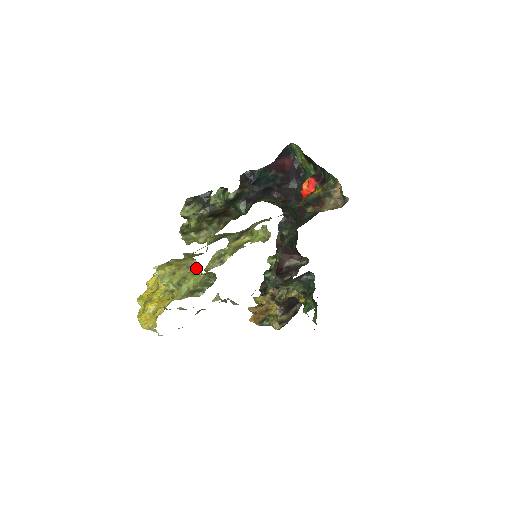
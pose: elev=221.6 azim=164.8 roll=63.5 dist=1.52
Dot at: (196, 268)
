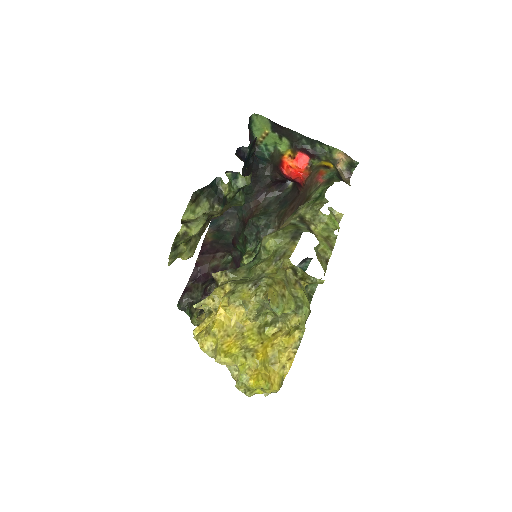
Dot at: (295, 280)
